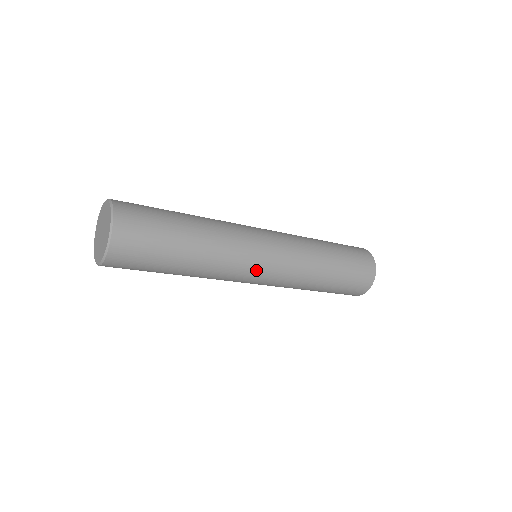
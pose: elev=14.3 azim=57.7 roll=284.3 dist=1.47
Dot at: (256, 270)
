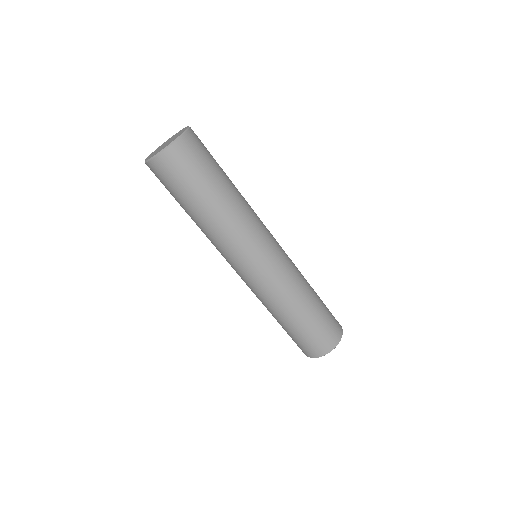
Dot at: (269, 239)
